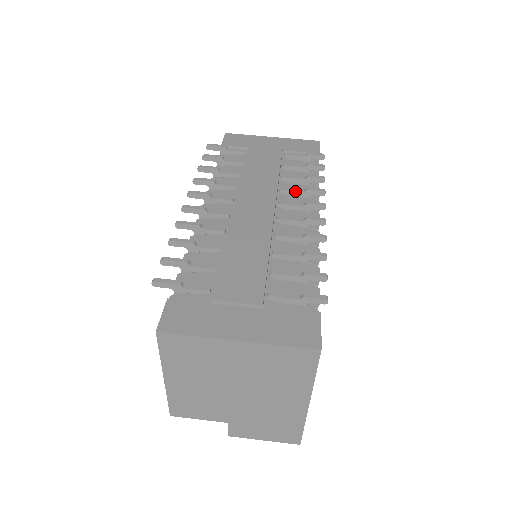
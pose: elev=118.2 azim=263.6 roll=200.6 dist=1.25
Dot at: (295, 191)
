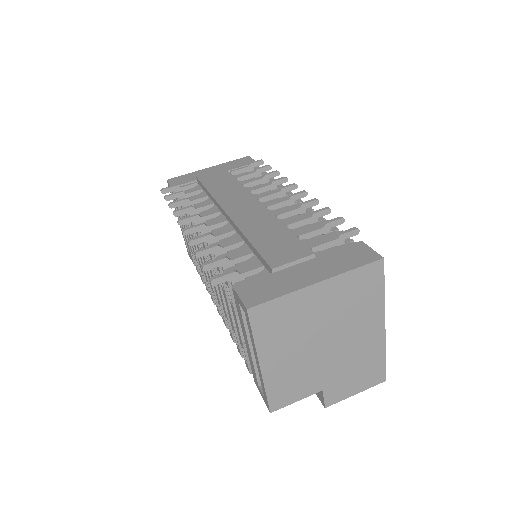
Dot at: (263, 187)
